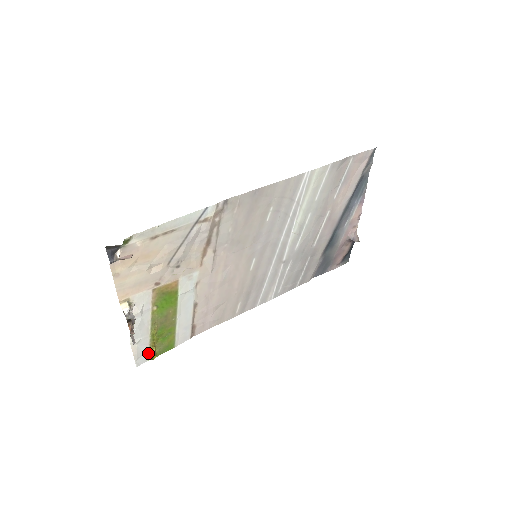
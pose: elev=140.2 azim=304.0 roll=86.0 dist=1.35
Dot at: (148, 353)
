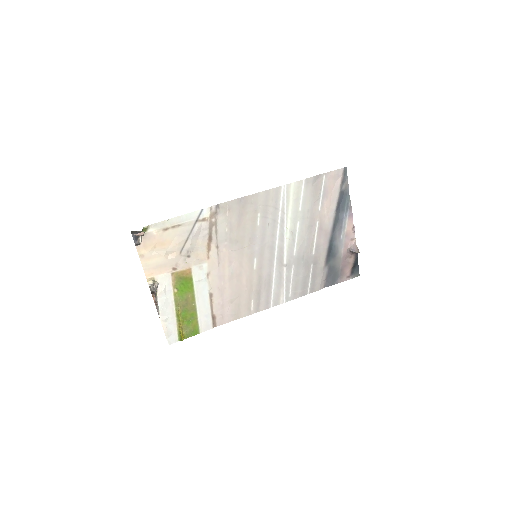
Dot at: (177, 334)
